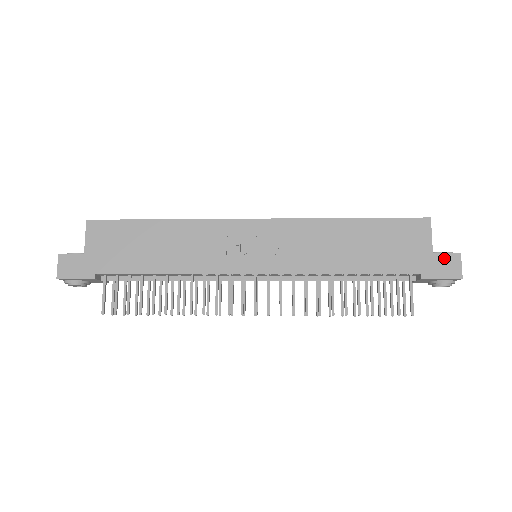
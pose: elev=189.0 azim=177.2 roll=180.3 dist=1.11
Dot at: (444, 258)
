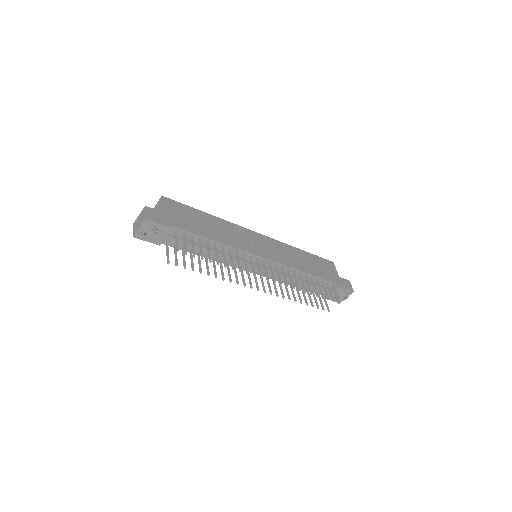
Dot at: (344, 280)
